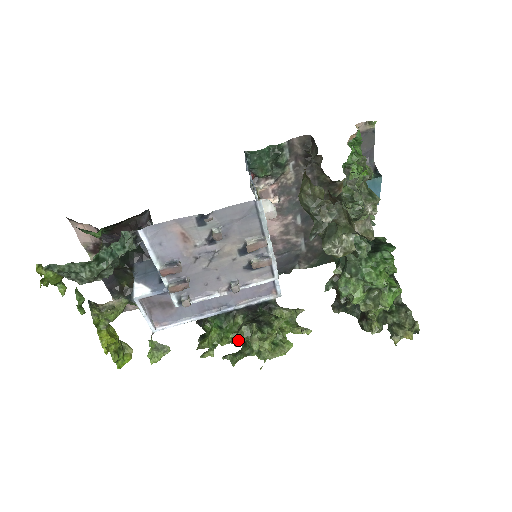
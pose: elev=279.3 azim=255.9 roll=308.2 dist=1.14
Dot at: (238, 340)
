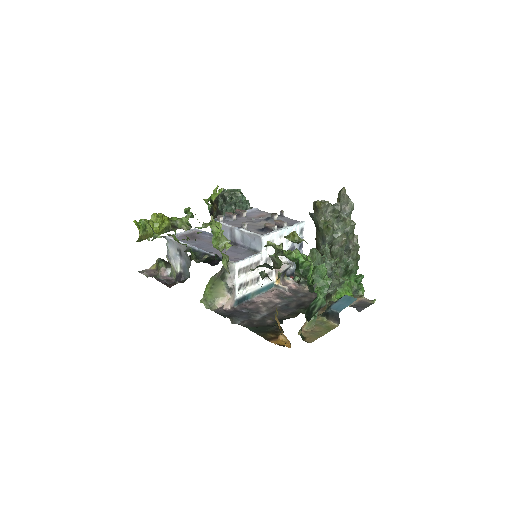
Dot at: occluded
